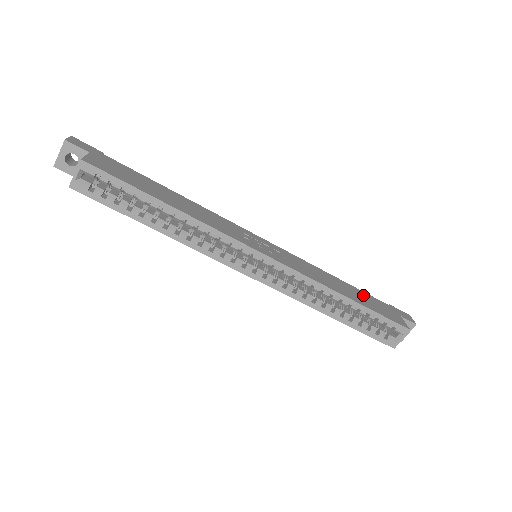
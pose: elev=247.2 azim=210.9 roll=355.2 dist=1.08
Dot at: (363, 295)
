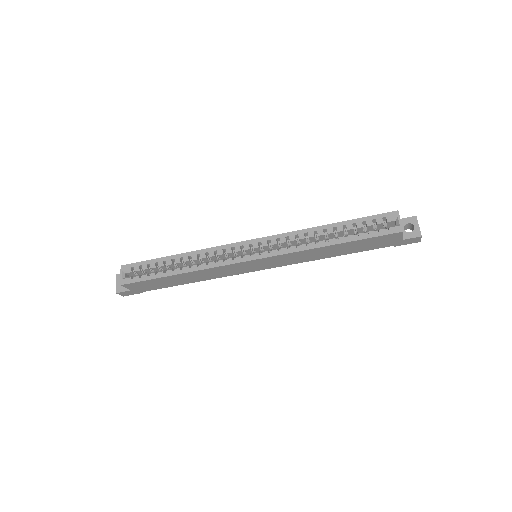
Dot at: occluded
